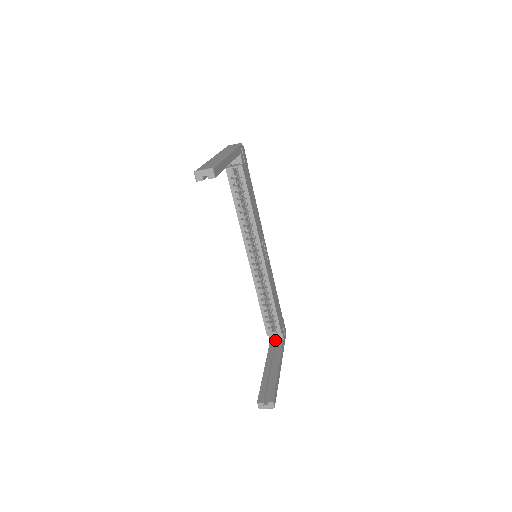
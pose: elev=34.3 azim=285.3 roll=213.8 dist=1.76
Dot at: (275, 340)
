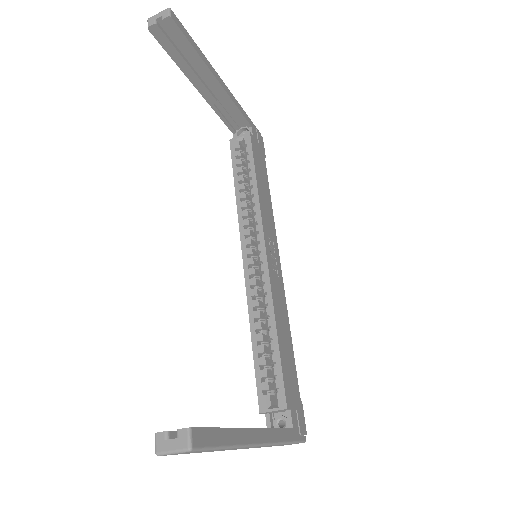
Dot at: occluded
